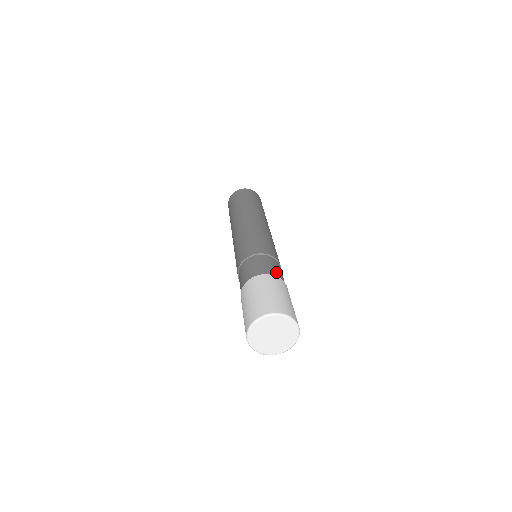
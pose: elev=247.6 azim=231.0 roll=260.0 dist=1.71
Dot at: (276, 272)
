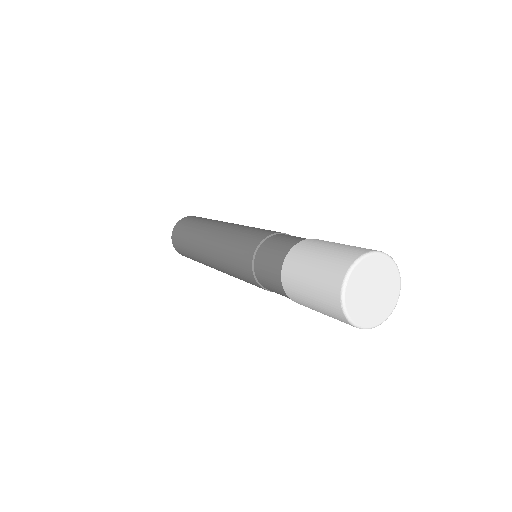
Dot at: (295, 240)
